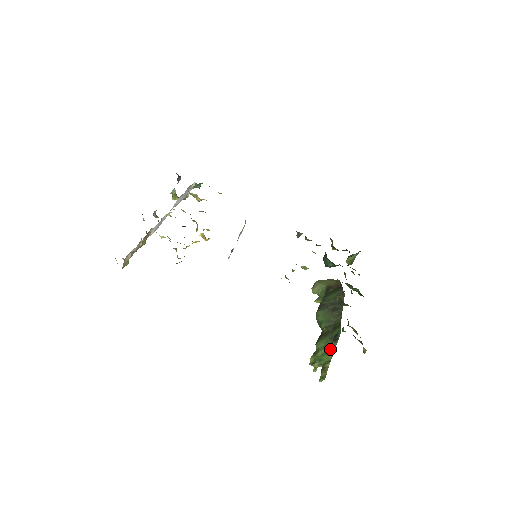
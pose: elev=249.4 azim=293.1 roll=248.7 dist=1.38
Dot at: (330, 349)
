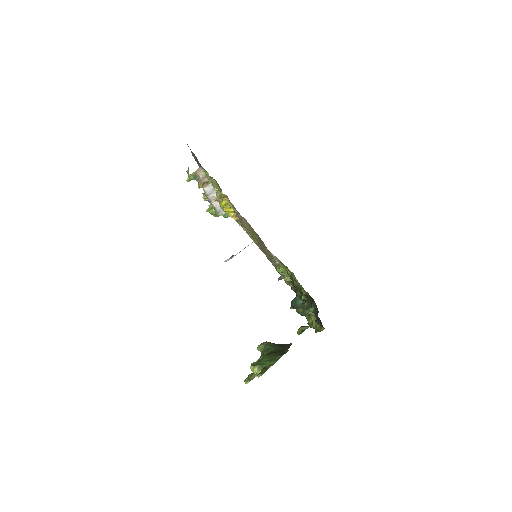
Dot at: (275, 358)
